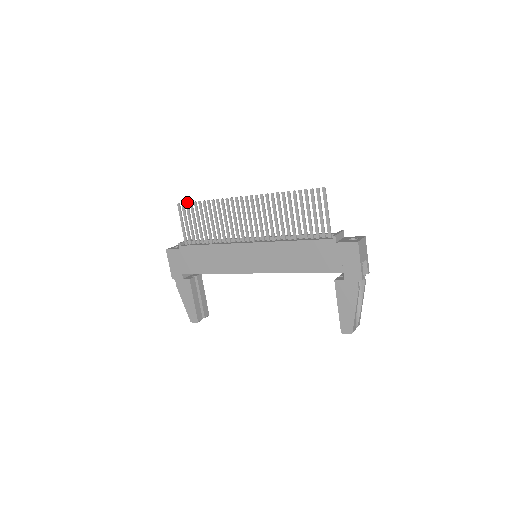
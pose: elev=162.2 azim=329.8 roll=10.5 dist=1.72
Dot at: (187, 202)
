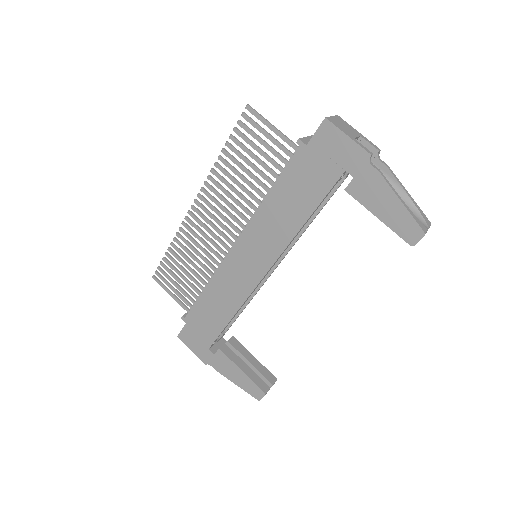
Dot at: occluded
